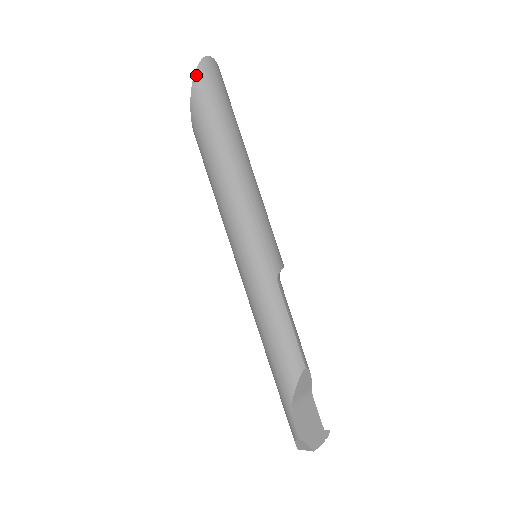
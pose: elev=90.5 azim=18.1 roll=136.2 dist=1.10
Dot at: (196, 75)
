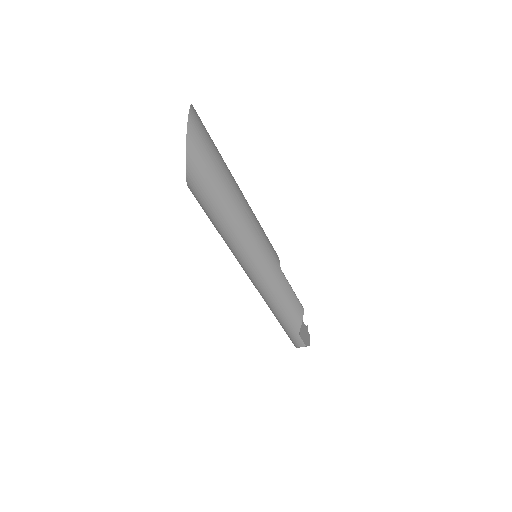
Dot at: (188, 135)
